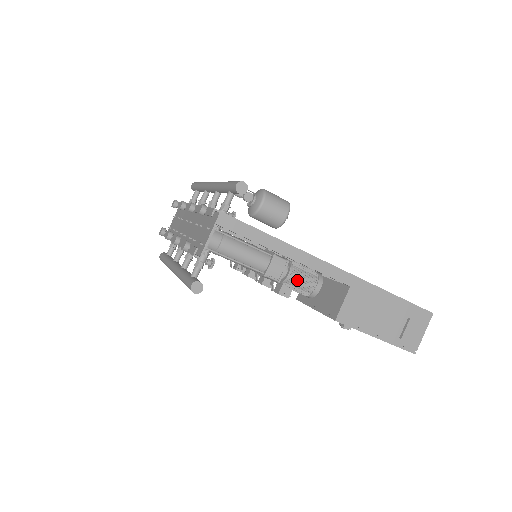
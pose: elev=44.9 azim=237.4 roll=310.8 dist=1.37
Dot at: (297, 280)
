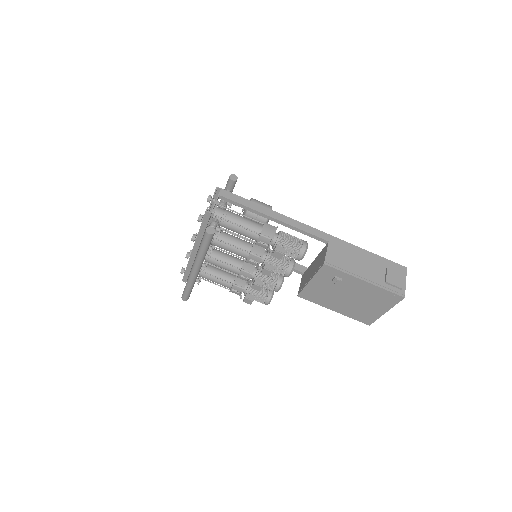
Dot at: (286, 239)
